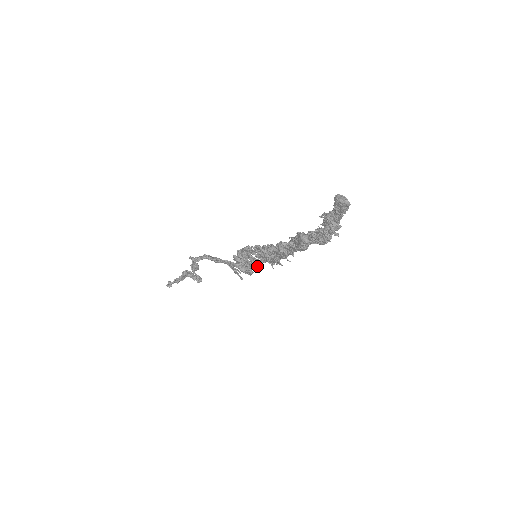
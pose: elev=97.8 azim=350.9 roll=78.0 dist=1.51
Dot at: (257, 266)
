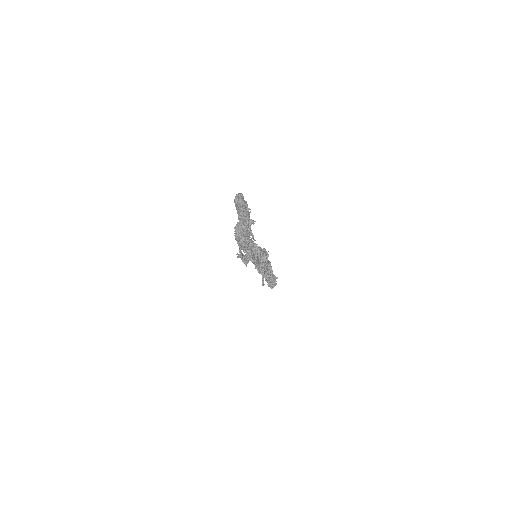
Dot at: occluded
